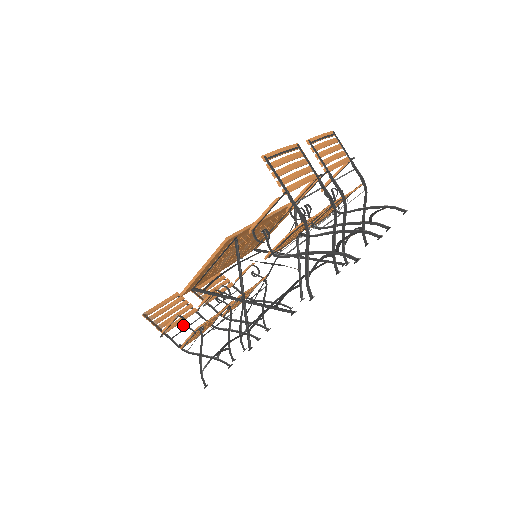
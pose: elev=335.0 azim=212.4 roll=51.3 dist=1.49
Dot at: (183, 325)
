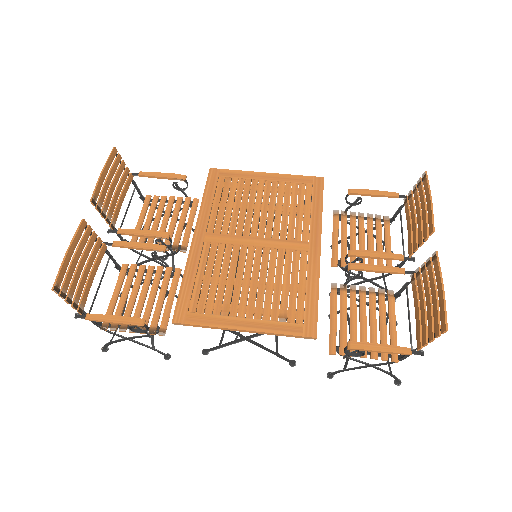
Dot at: (136, 327)
